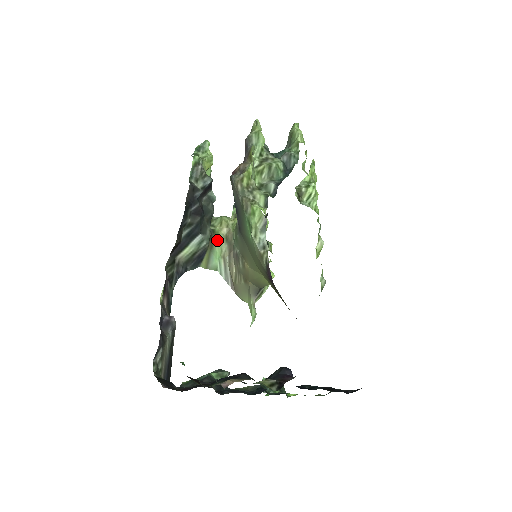
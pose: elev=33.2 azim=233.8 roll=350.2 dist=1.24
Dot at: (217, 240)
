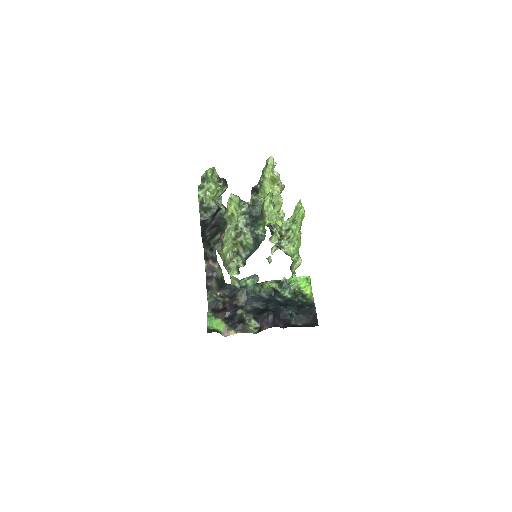
Dot at: occluded
